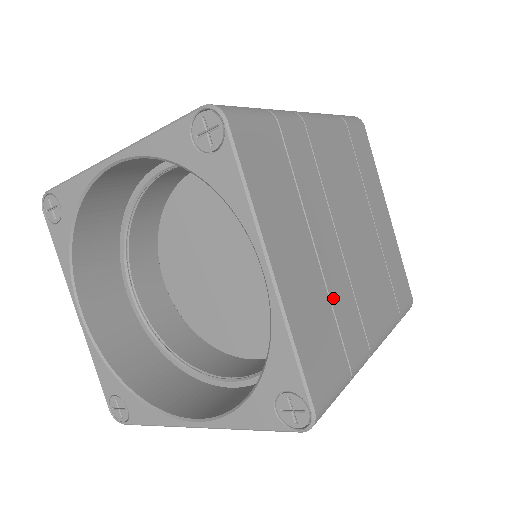
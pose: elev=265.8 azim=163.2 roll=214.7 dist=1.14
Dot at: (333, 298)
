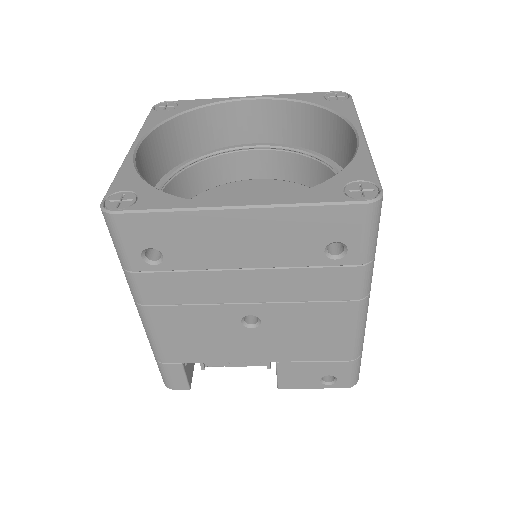
Dot at: occluded
